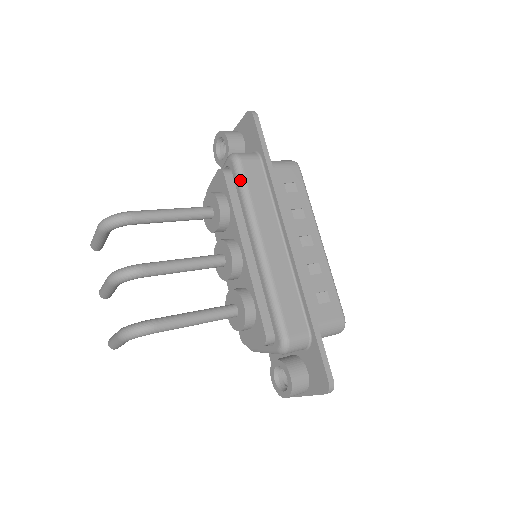
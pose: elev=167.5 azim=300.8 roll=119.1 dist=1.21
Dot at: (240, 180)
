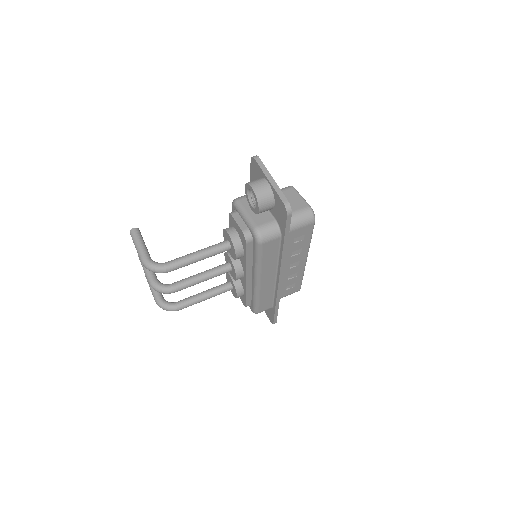
Dot at: (257, 254)
